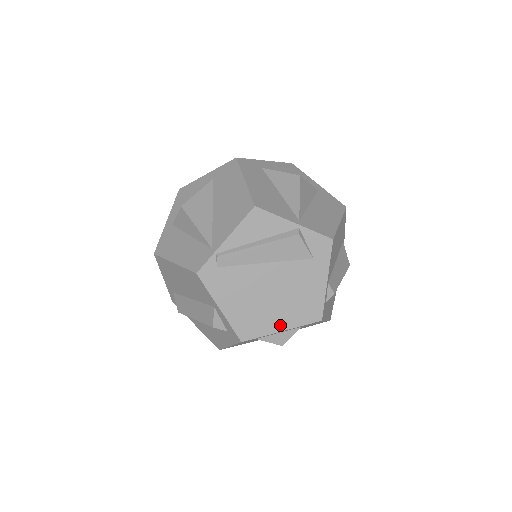
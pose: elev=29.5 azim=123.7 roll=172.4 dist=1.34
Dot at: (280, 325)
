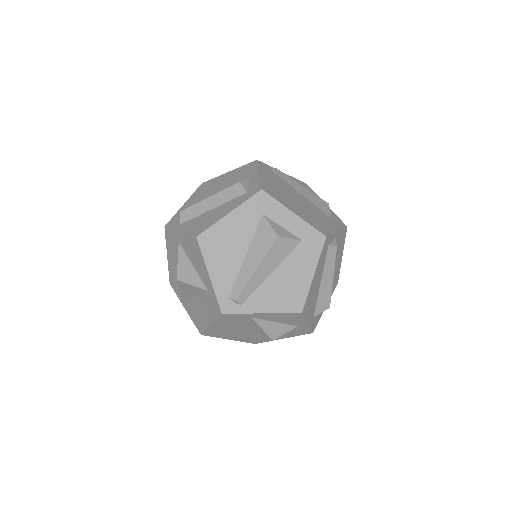
Dot at: (295, 211)
